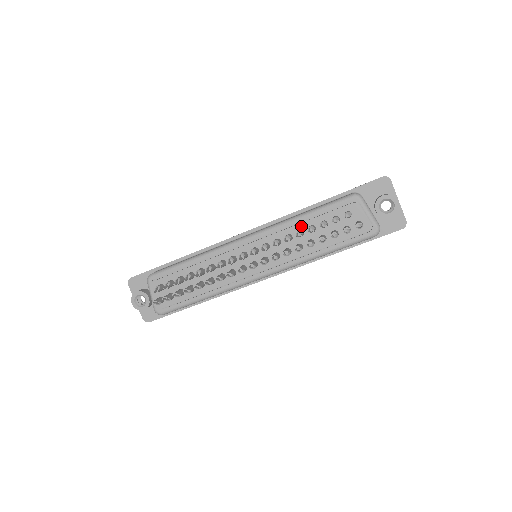
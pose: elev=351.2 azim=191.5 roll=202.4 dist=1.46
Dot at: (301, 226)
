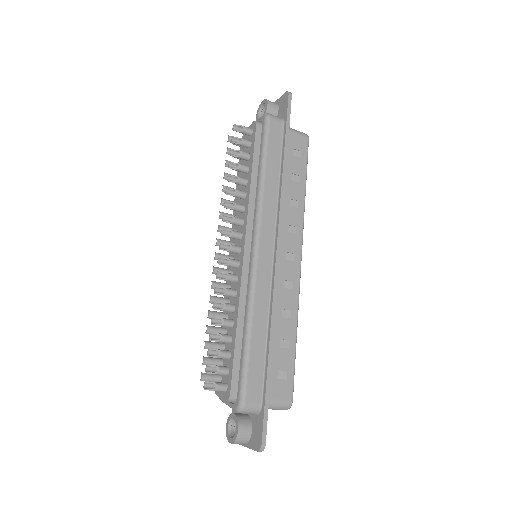
Dot at: occluded
